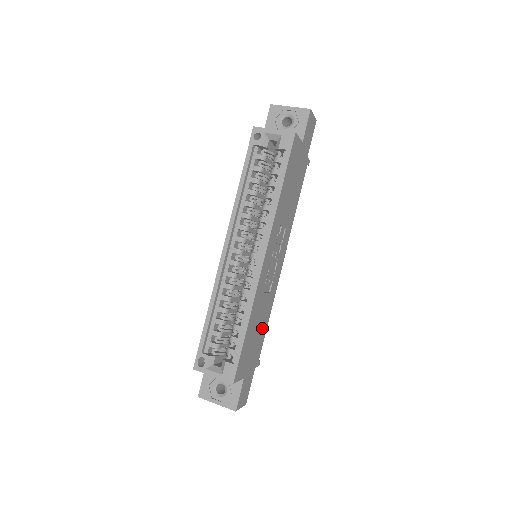
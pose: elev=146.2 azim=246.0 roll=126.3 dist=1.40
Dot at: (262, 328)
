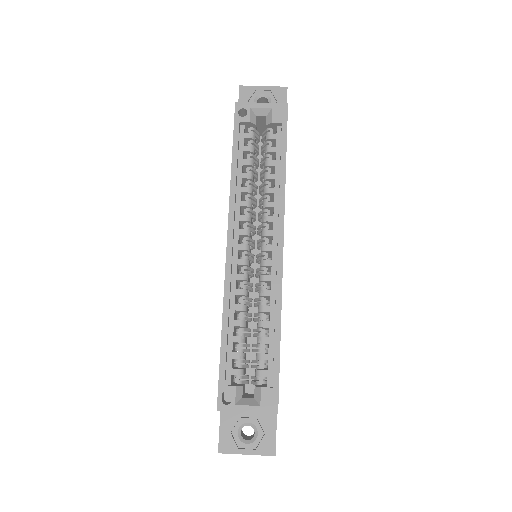
Dot at: occluded
